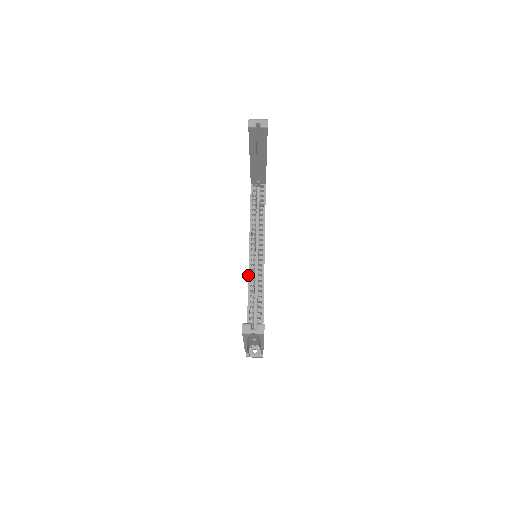
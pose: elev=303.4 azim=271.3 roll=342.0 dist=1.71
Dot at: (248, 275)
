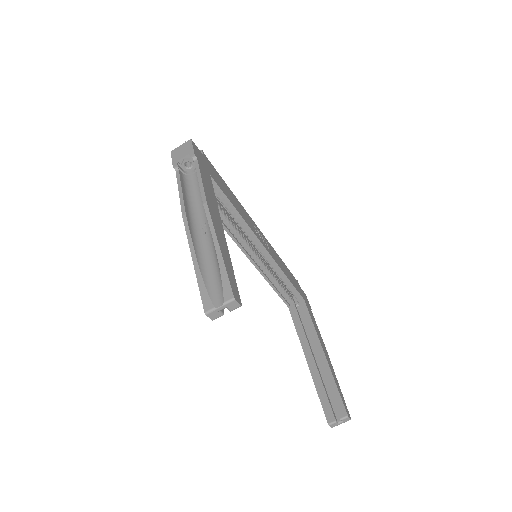
Dot at: occluded
